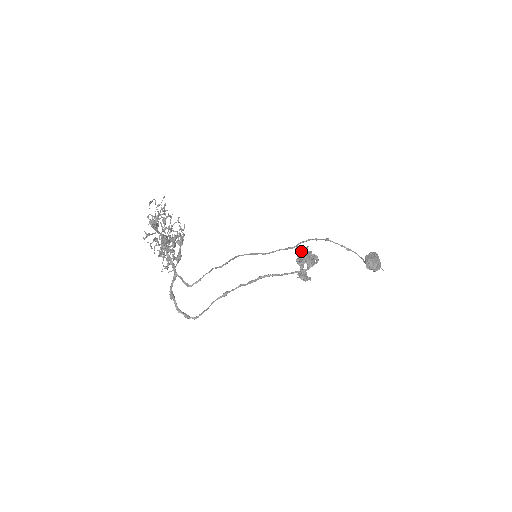
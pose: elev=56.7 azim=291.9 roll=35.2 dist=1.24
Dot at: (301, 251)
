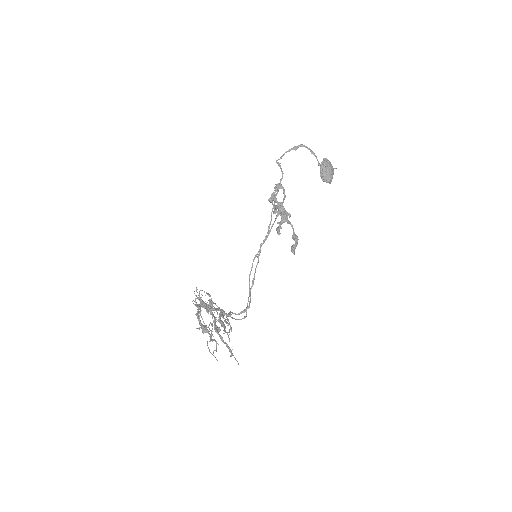
Dot at: (280, 226)
